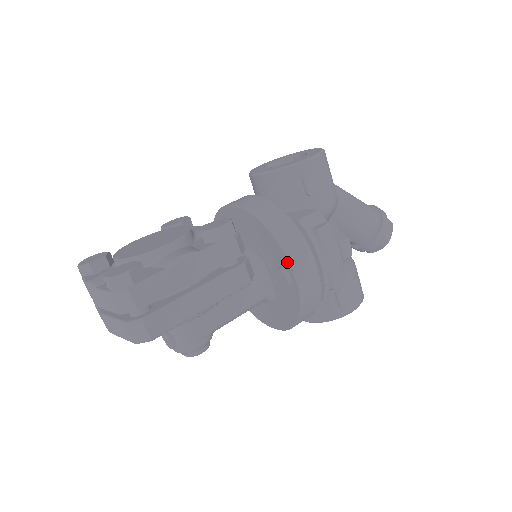
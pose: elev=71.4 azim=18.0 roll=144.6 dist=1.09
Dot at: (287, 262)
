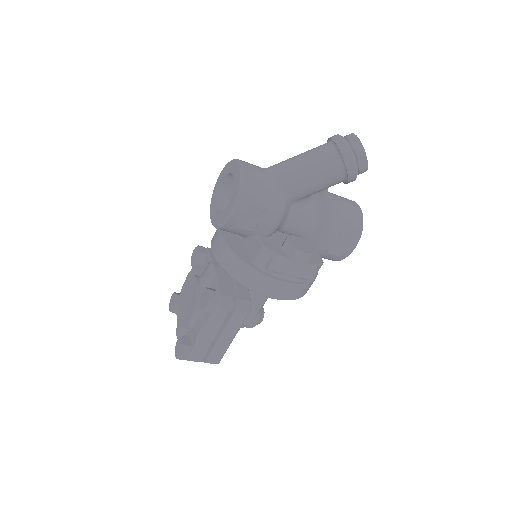
Dot at: (262, 294)
